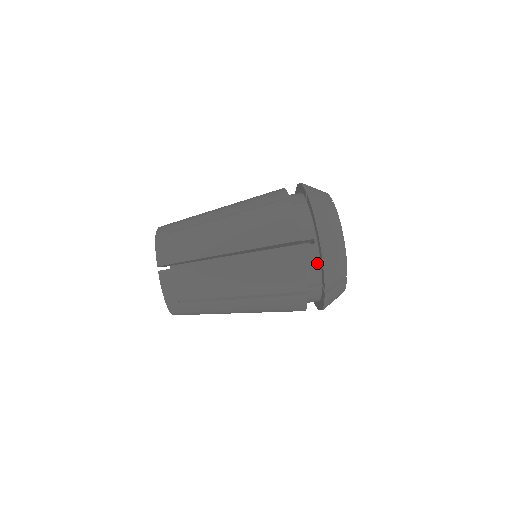
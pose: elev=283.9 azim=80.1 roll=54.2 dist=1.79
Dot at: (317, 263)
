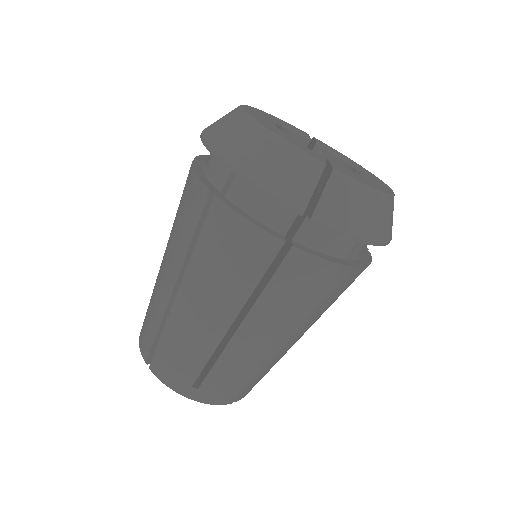
Dot at: occluded
